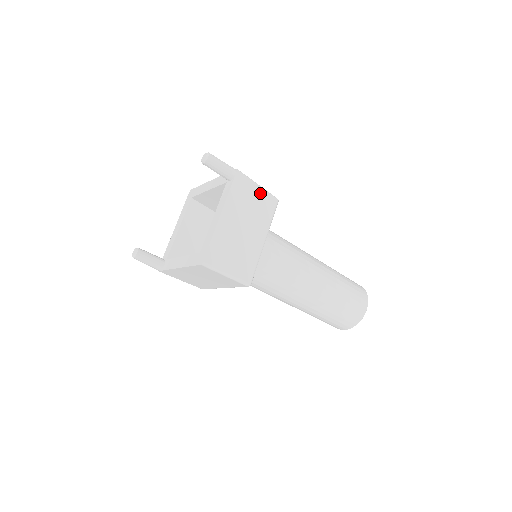
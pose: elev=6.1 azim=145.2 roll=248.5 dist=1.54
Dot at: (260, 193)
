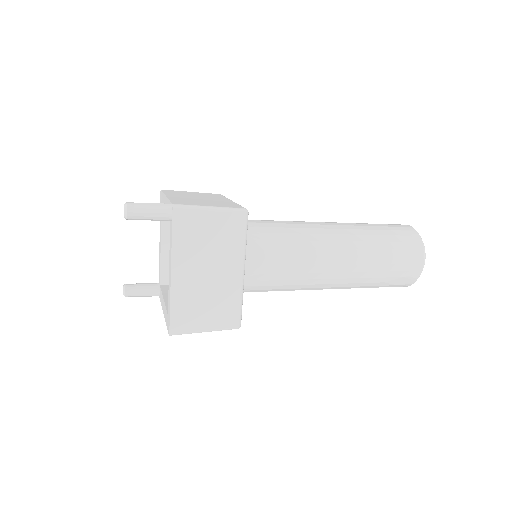
Dot at: (217, 218)
